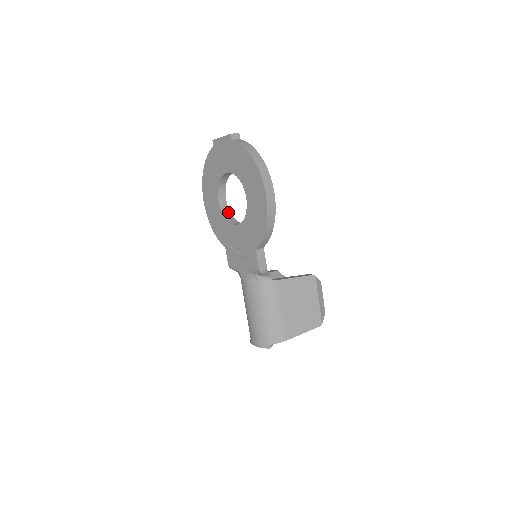
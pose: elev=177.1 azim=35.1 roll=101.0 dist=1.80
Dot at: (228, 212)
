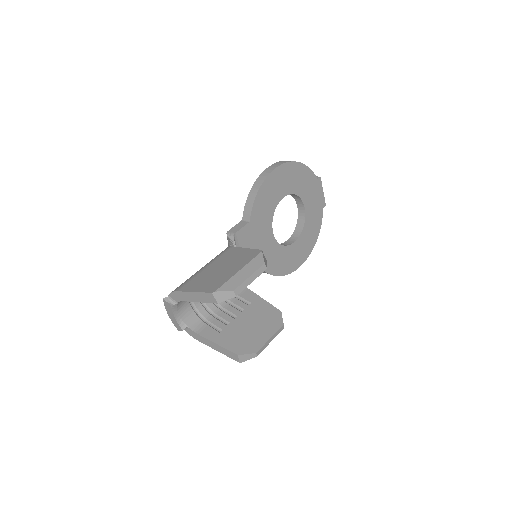
Dot at: (284, 245)
